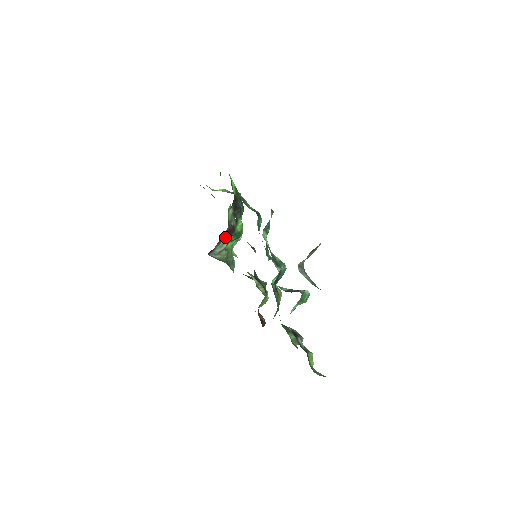
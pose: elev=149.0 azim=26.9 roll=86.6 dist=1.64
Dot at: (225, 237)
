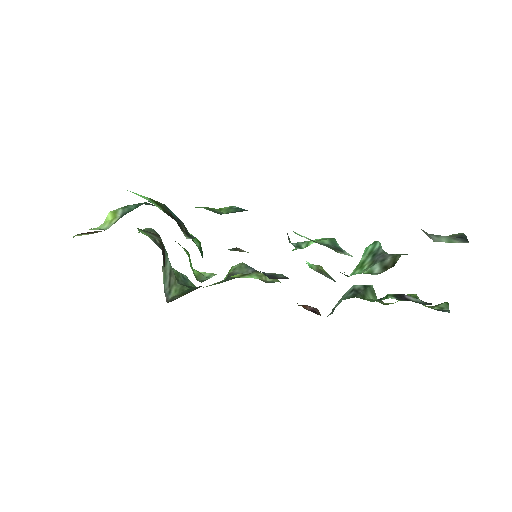
Dot at: occluded
